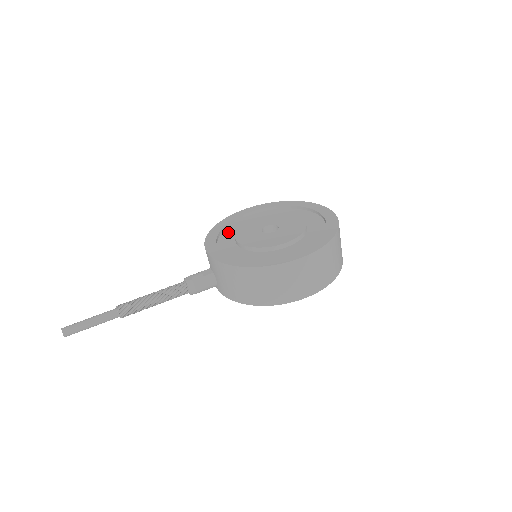
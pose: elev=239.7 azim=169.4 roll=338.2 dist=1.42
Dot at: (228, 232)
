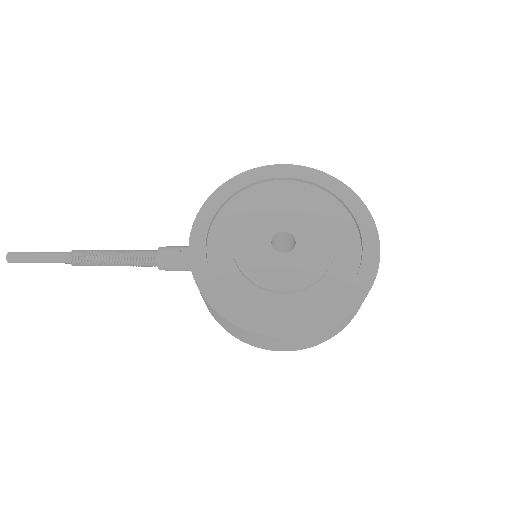
Dot at: (236, 205)
